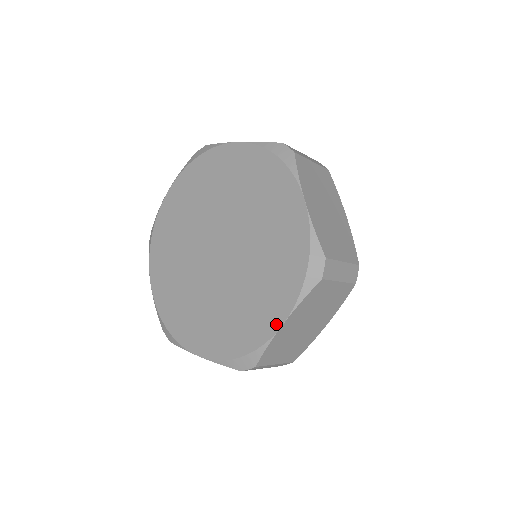
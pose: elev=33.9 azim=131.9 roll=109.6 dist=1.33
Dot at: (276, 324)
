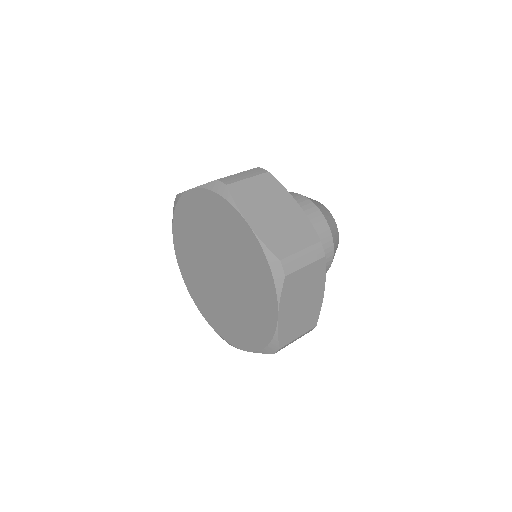
Dot at: (274, 318)
